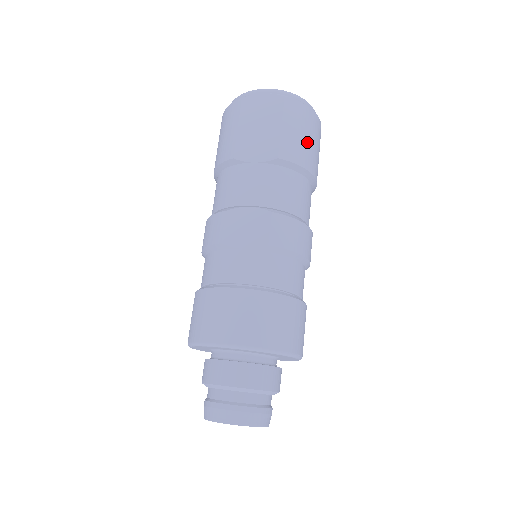
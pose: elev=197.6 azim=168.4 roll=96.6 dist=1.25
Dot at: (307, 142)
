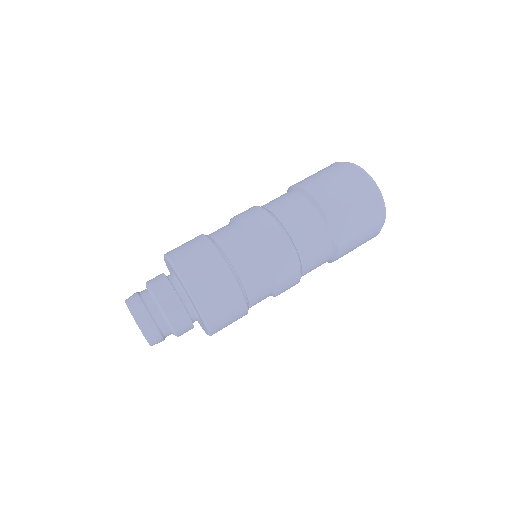
Dot at: occluded
